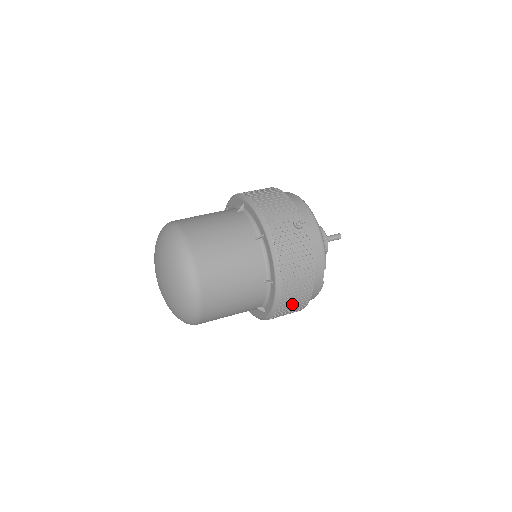
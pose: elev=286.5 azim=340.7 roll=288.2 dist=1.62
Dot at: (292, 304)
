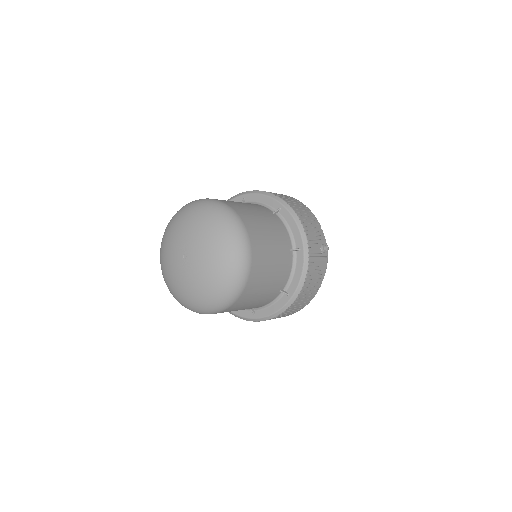
Dot at: (284, 315)
